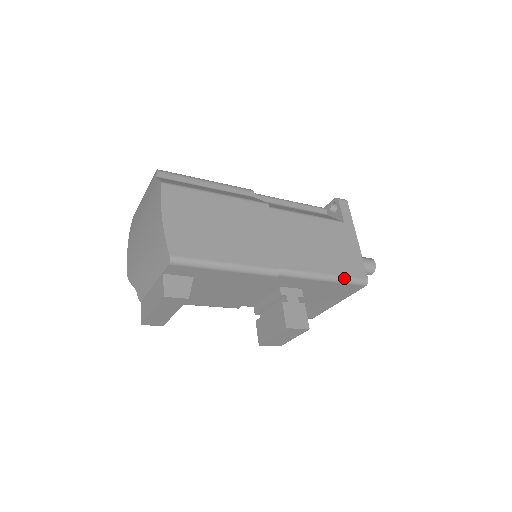
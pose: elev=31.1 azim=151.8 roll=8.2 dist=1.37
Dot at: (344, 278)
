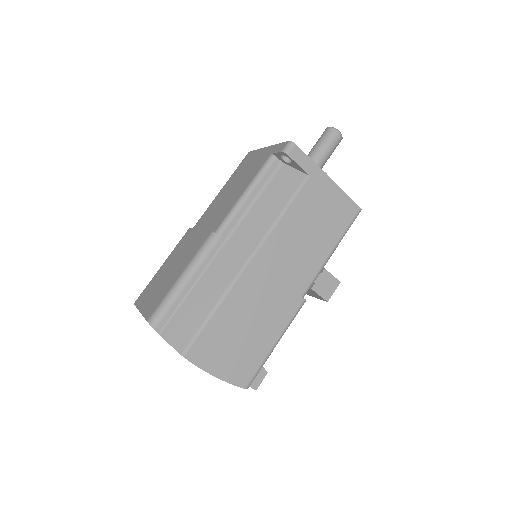
Dot at: (344, 234)
